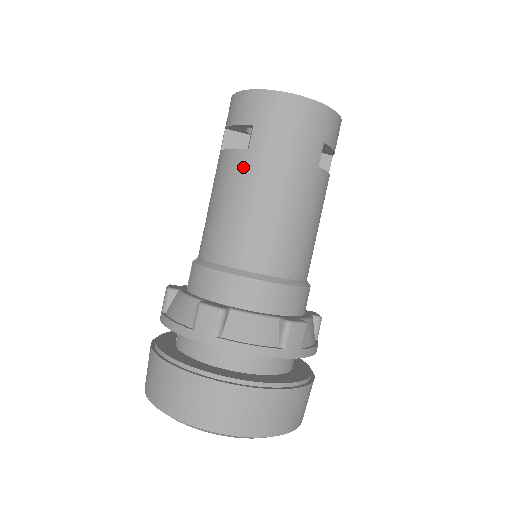
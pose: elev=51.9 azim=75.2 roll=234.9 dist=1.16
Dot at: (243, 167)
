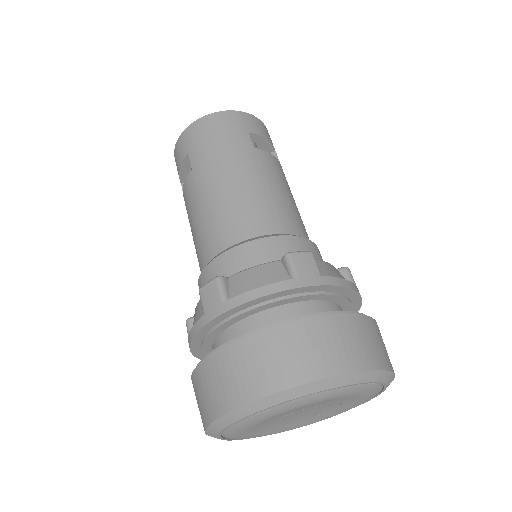
Dot at: (194, 183)
